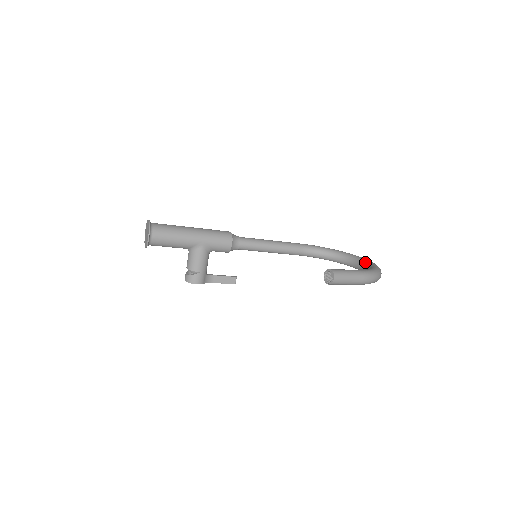
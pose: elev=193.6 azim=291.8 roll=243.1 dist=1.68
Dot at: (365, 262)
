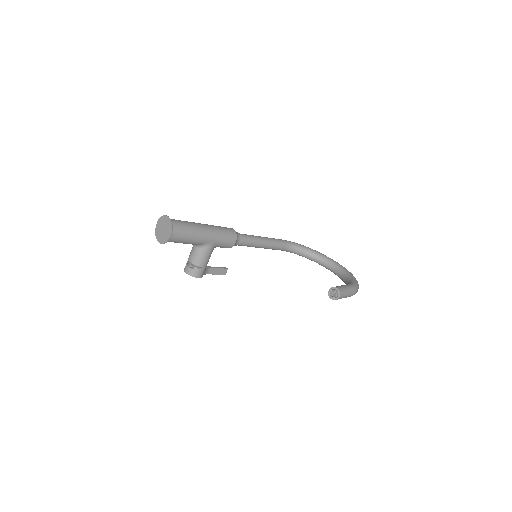
Dot at: (339, 267)
